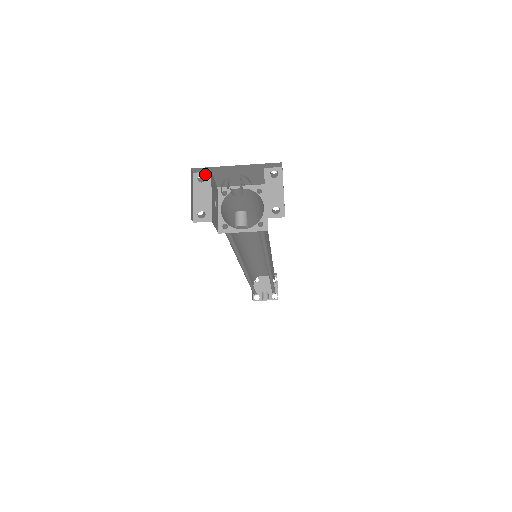
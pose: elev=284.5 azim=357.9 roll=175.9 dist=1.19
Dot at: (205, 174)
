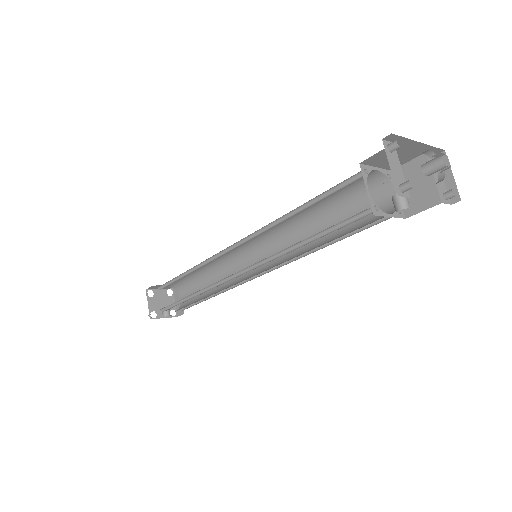
Dot at: (391, 144)
